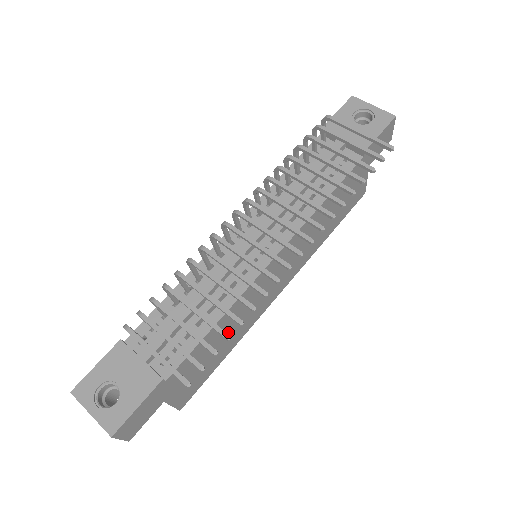
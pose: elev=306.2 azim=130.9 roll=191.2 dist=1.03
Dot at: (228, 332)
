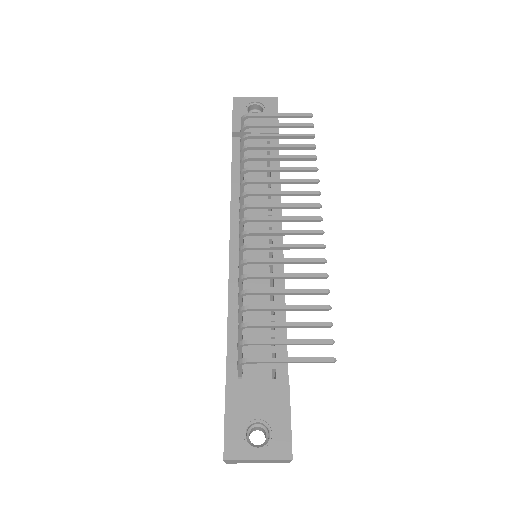
Dot at: occluded
